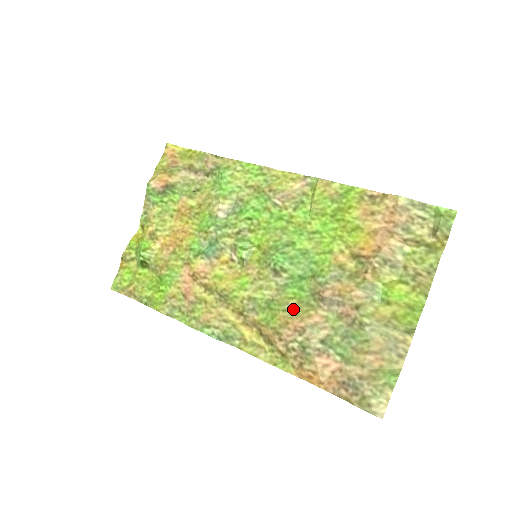
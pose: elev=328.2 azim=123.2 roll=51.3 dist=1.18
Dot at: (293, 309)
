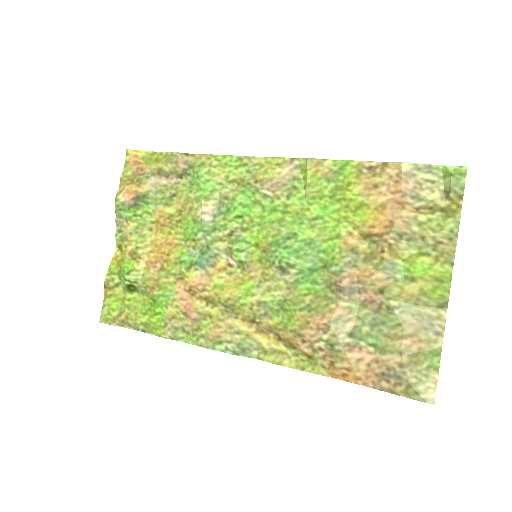
Dot at: (311, 306)
